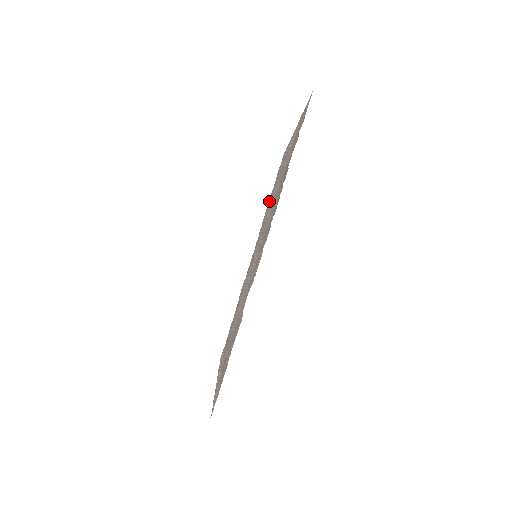
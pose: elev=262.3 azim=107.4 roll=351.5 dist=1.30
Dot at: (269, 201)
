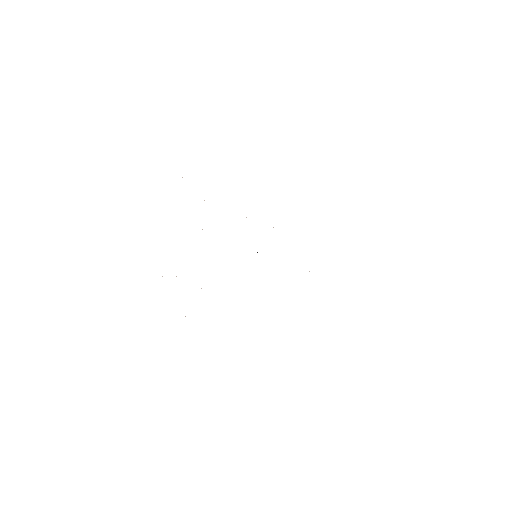
Dot at: occluded
